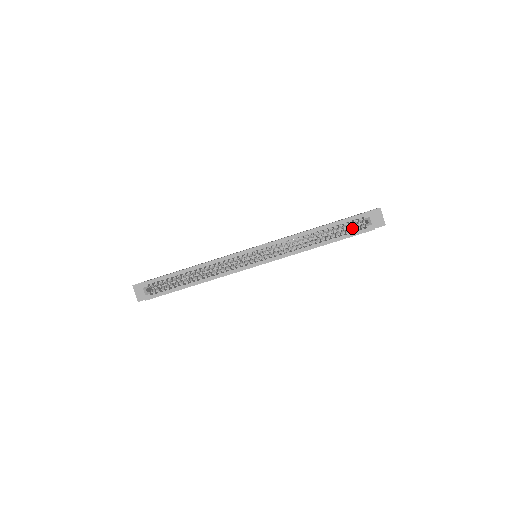
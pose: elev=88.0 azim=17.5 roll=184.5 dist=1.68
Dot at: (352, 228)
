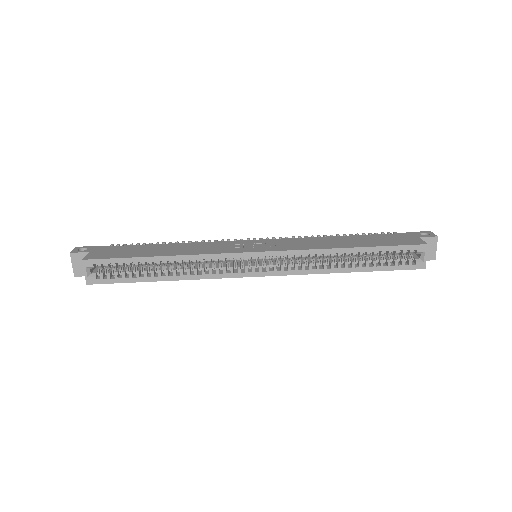
Dot at: (396, 258)
